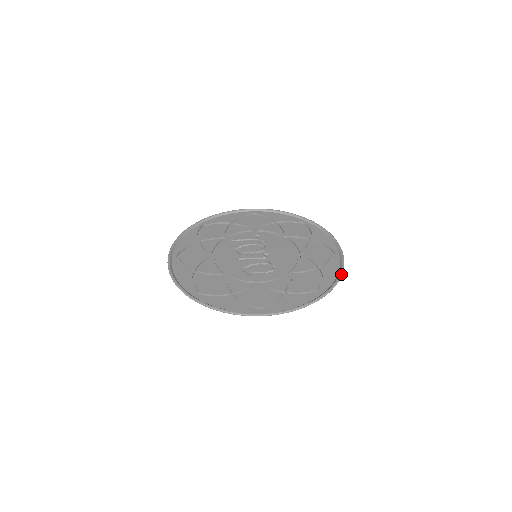
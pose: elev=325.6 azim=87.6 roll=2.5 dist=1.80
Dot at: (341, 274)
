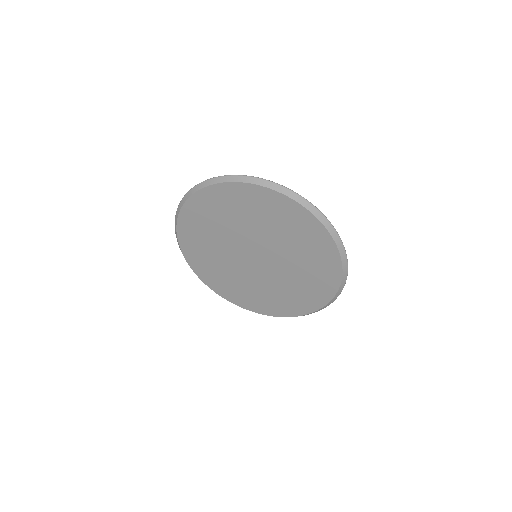
Dot at: (316, 208)
